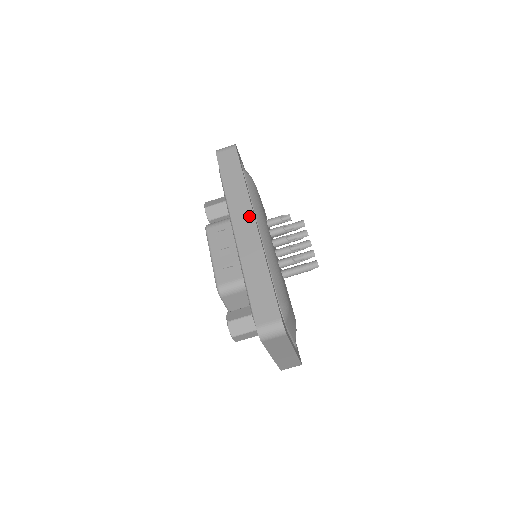
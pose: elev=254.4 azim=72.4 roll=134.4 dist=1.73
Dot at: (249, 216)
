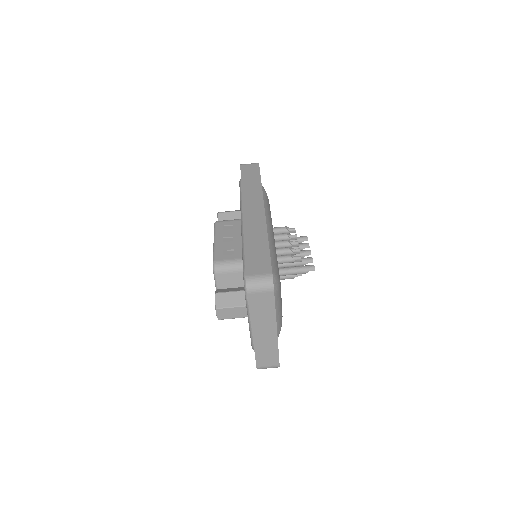
Dot at: (259, 204)
